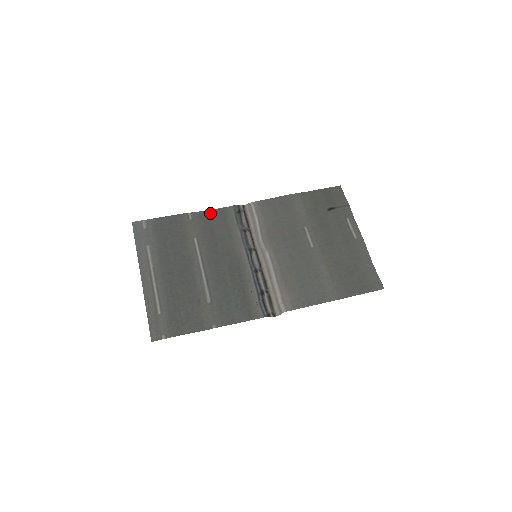
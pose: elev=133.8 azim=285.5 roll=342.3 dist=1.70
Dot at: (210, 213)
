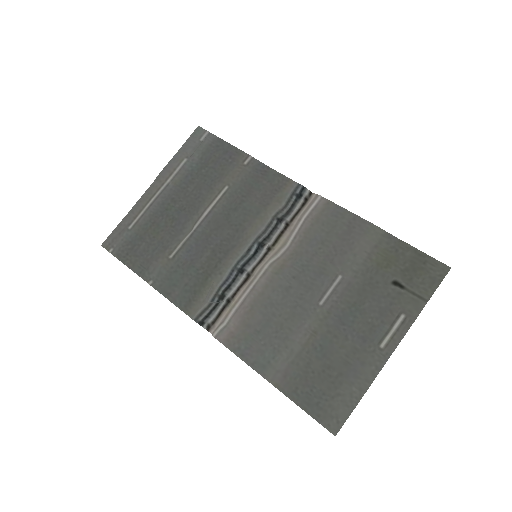
Dot at: (269, 172)
